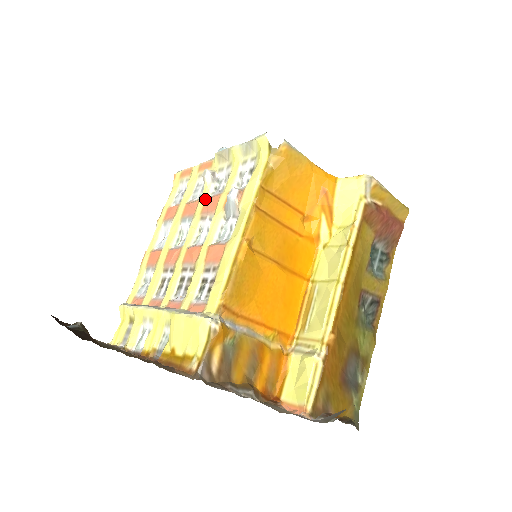
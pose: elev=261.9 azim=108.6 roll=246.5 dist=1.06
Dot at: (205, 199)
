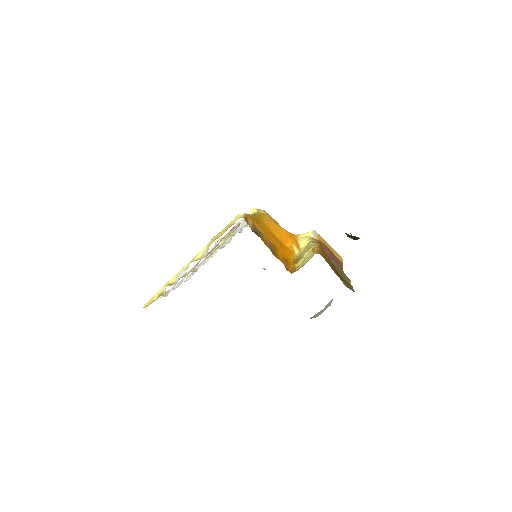
Dot at: occluded
